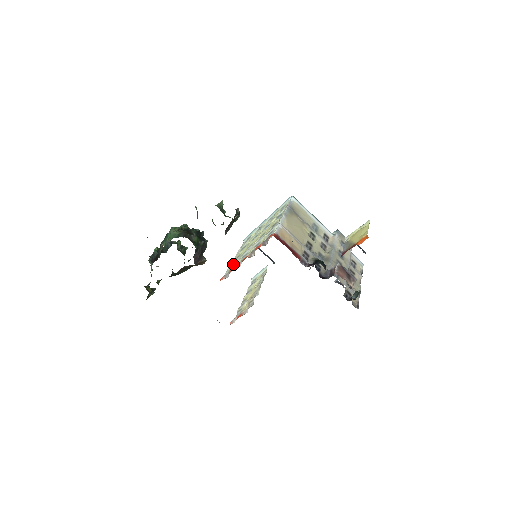
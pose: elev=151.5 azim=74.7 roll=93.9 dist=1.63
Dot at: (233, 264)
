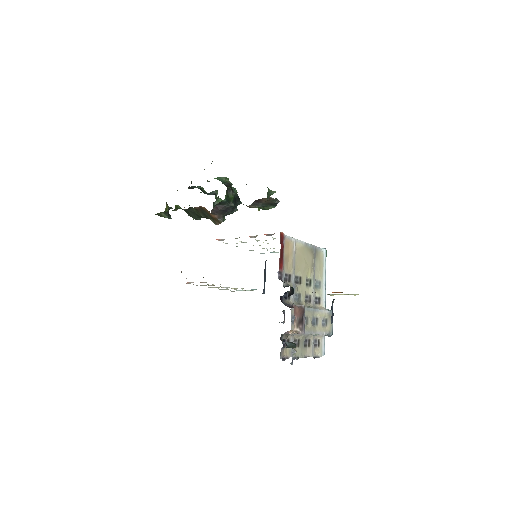
Dot at: occluded
